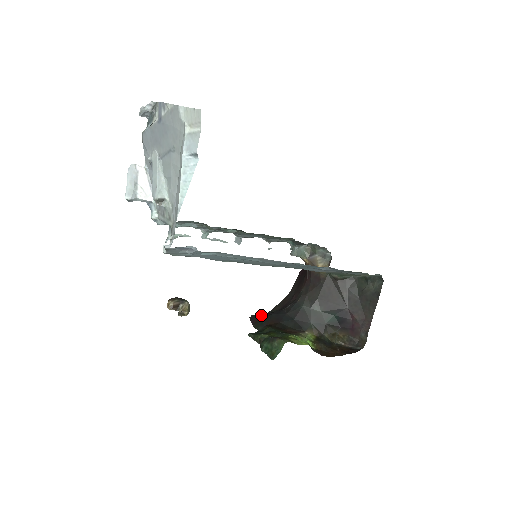
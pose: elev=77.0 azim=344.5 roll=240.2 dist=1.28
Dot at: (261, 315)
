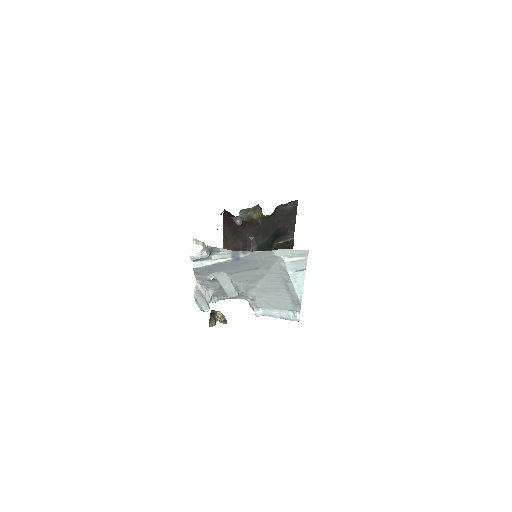
Dot at: occluded
